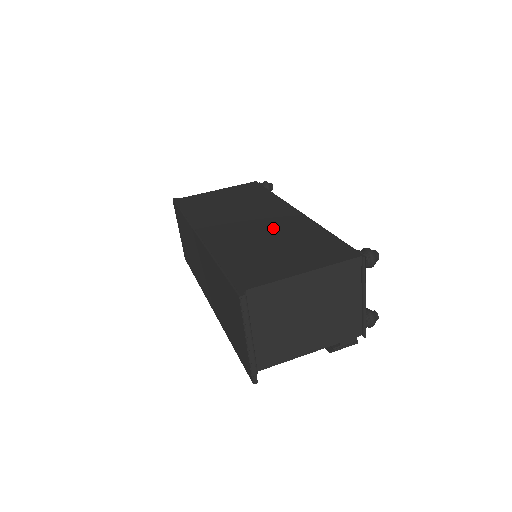
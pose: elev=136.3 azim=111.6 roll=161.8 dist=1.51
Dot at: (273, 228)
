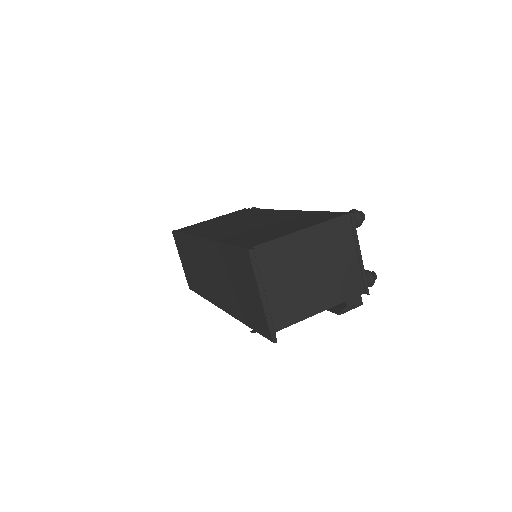
Dot at: (268, 221)
